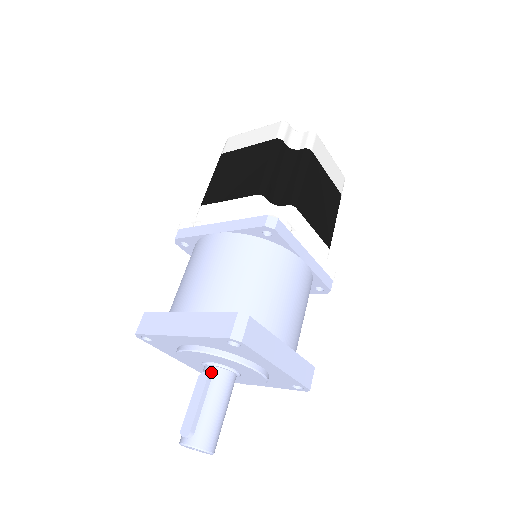
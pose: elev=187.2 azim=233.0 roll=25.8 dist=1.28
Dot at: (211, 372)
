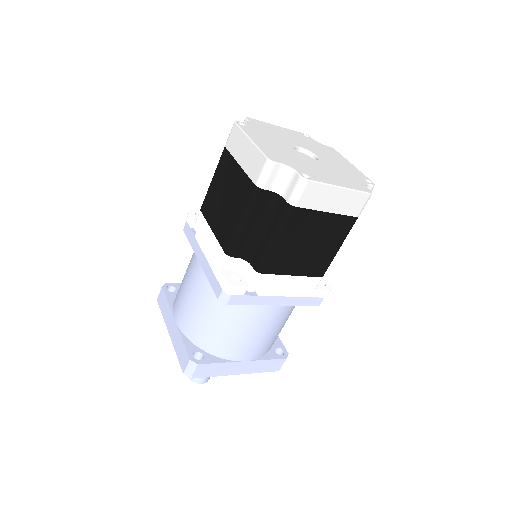
Dot at: occluded
